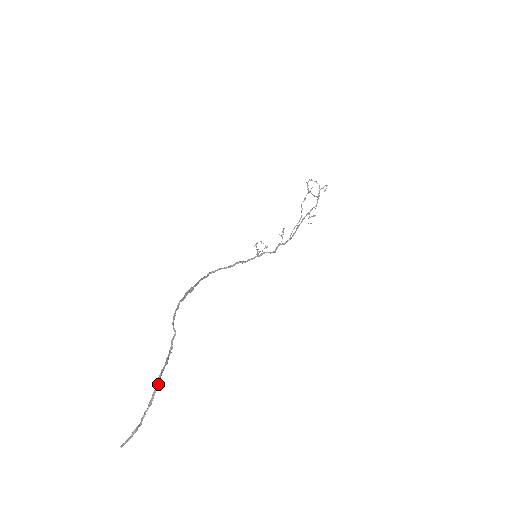
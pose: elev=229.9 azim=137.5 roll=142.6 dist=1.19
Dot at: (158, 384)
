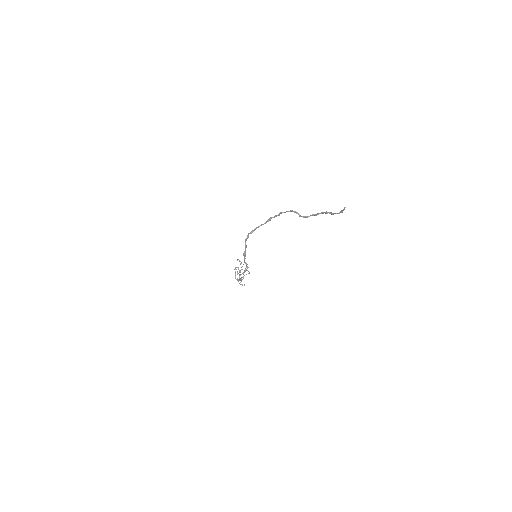
Dot at: (328, 212)
